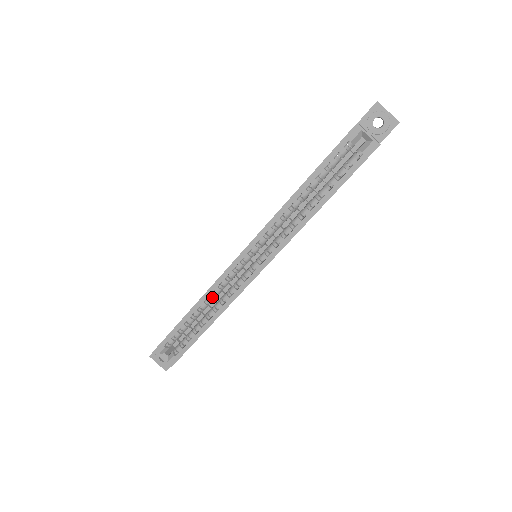
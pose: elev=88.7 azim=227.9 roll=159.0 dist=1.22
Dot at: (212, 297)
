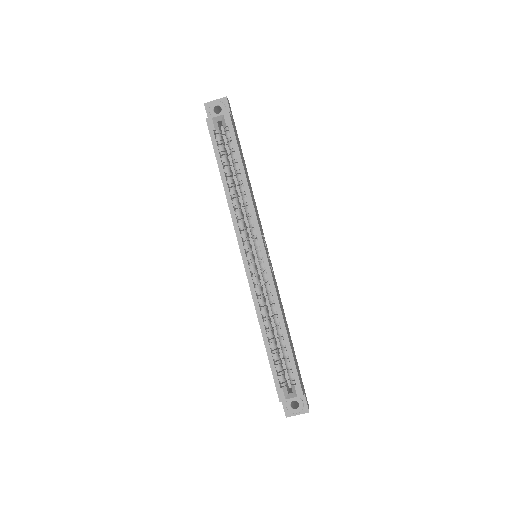
Dot at: (263, 310)
